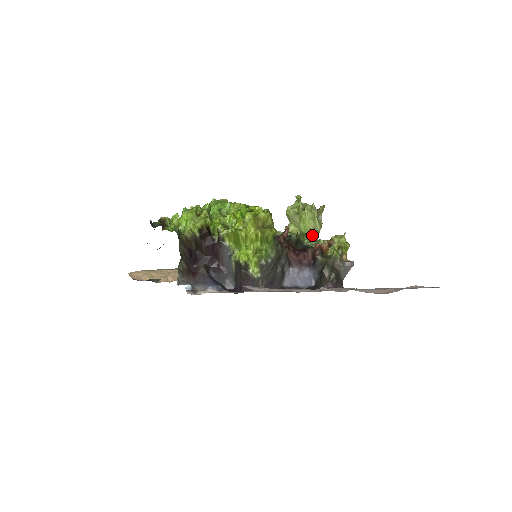
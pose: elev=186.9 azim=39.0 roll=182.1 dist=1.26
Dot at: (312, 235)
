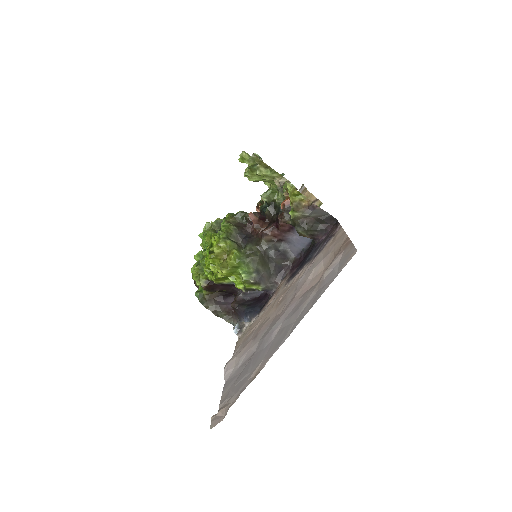
Dot at: (279, 184)
